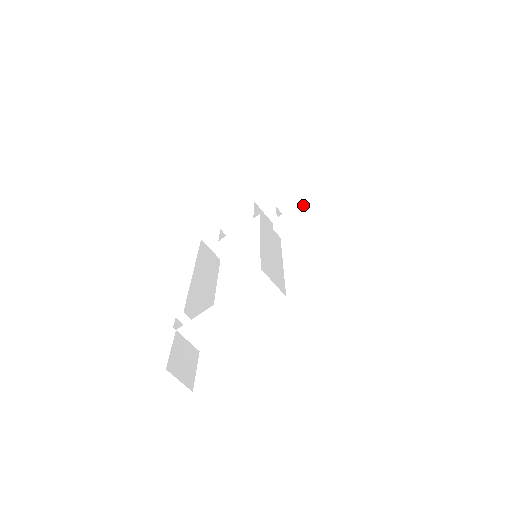
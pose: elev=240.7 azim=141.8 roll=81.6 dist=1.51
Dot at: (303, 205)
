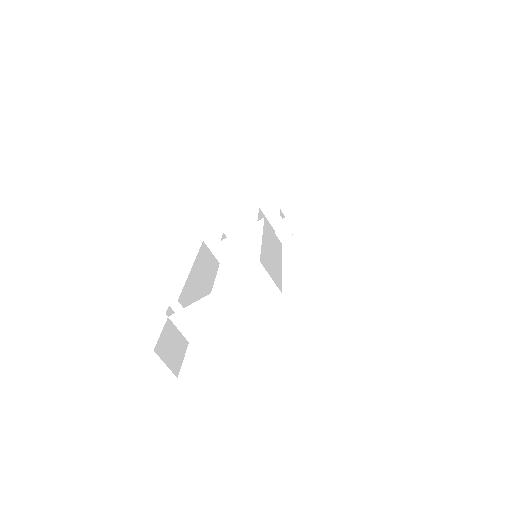
Dot at: (308, 209)
